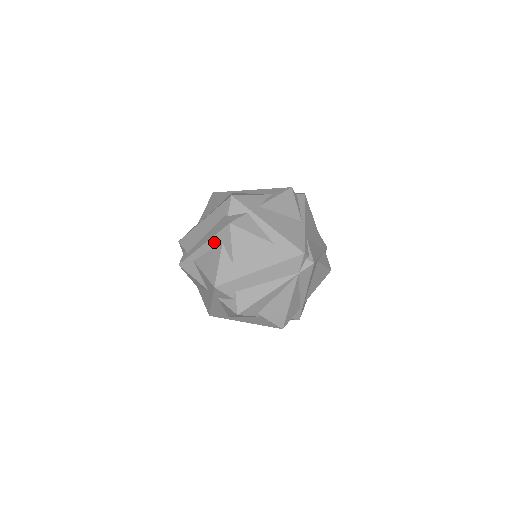
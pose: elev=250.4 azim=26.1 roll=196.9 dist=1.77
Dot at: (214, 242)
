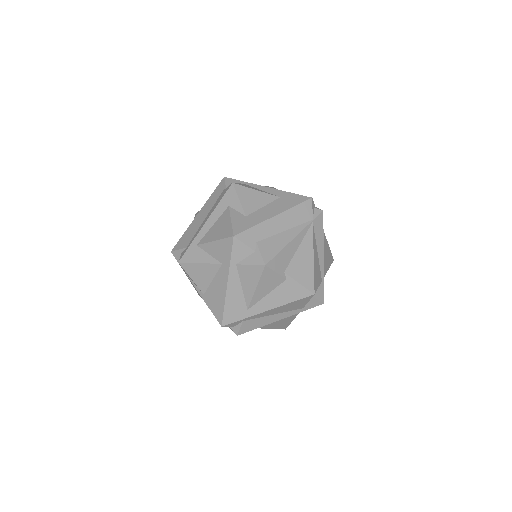
Dot at: (219, 211)
